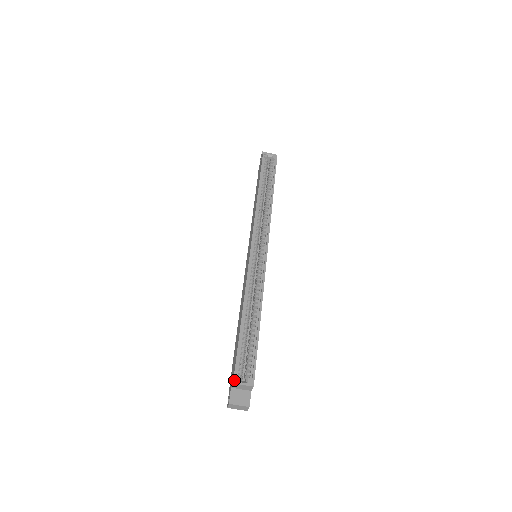
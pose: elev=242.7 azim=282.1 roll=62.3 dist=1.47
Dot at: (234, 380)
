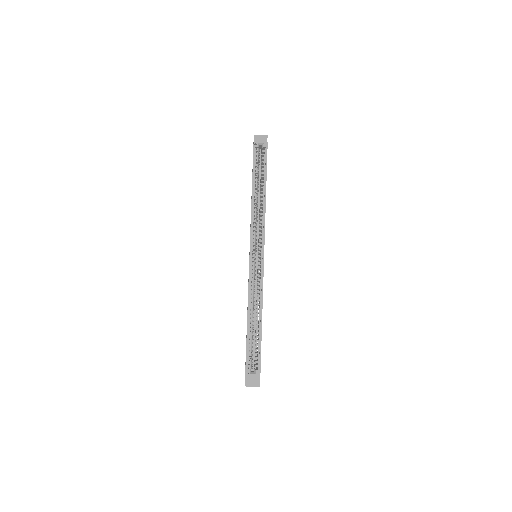
Dot at: (246, 373)
